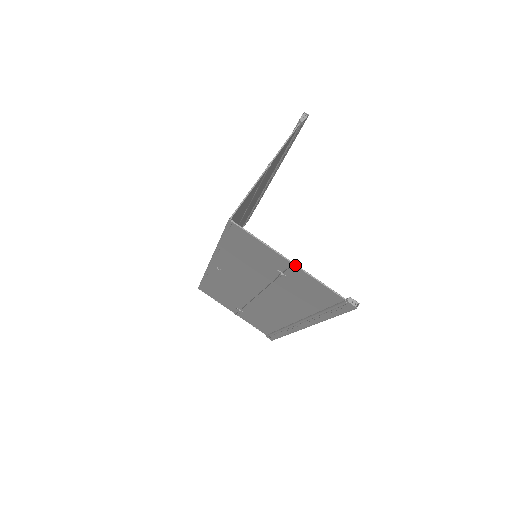
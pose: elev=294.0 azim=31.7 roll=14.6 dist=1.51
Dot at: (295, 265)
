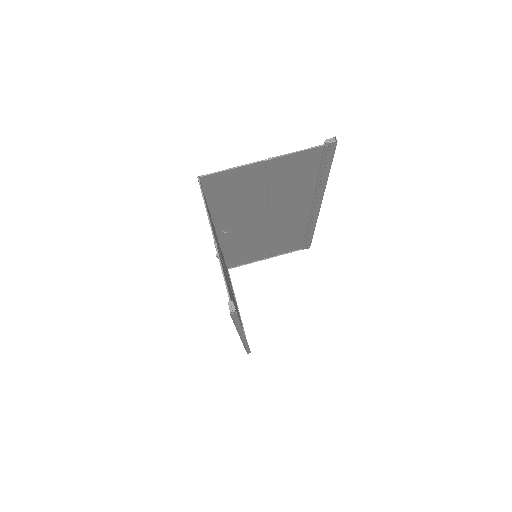
Dot at: (215, 244)
